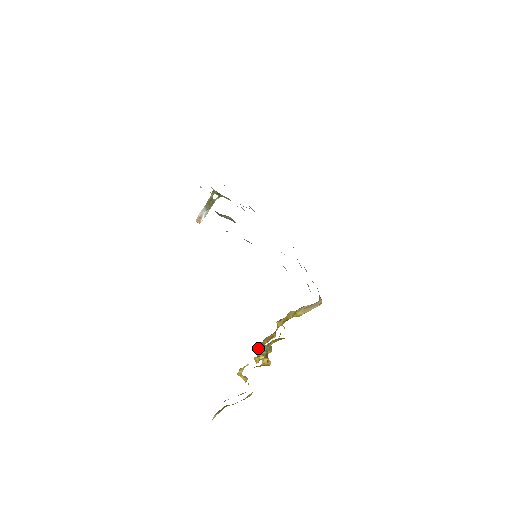
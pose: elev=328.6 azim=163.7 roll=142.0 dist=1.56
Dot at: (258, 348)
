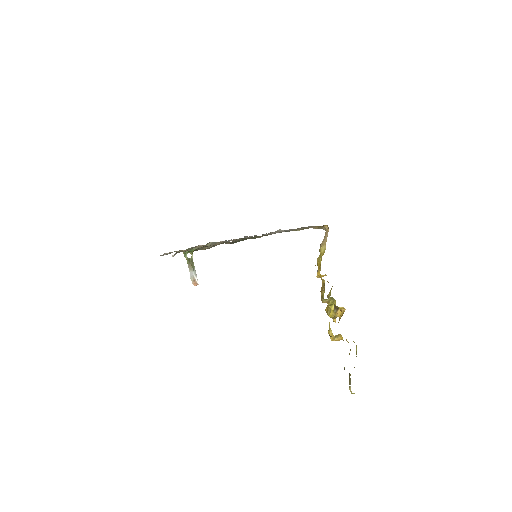
Dot at: occluded
